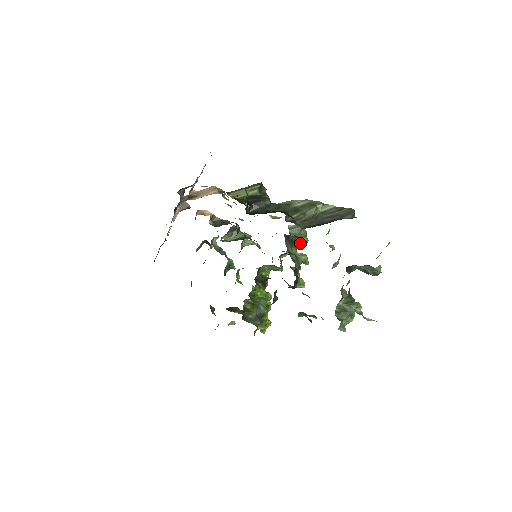
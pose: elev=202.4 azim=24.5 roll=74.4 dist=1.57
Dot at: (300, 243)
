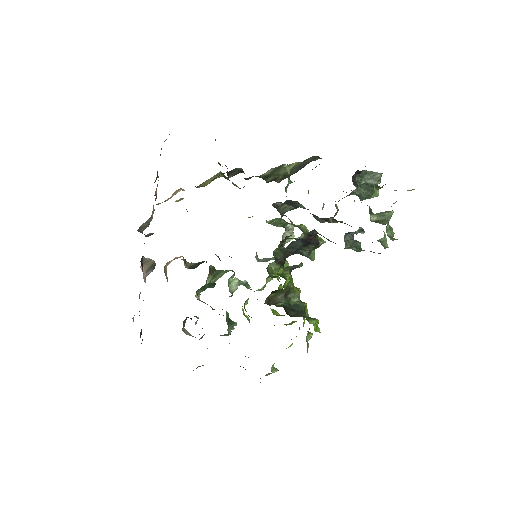
Dot at: (287, 235)
